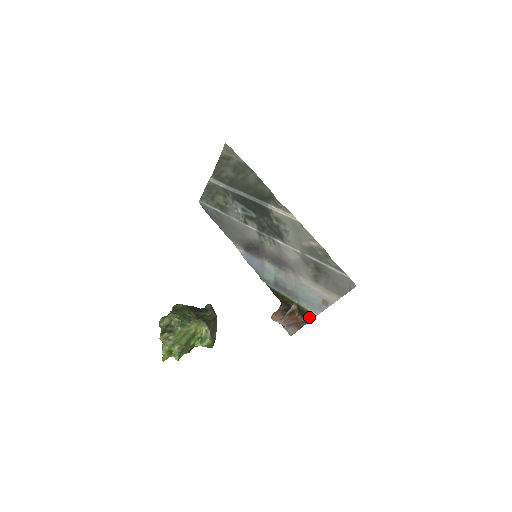
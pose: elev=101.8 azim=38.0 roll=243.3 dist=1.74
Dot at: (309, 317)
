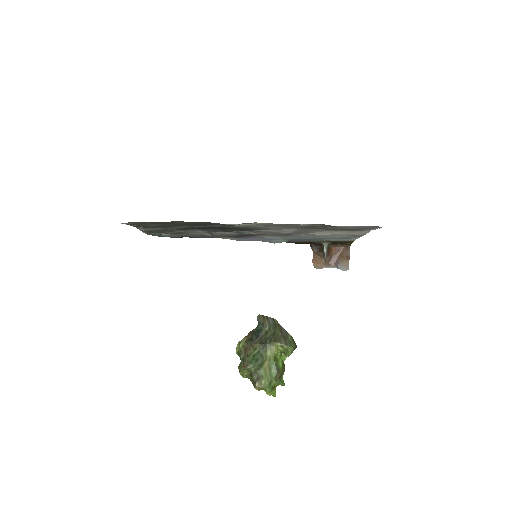
Dot at: (348, 243)
